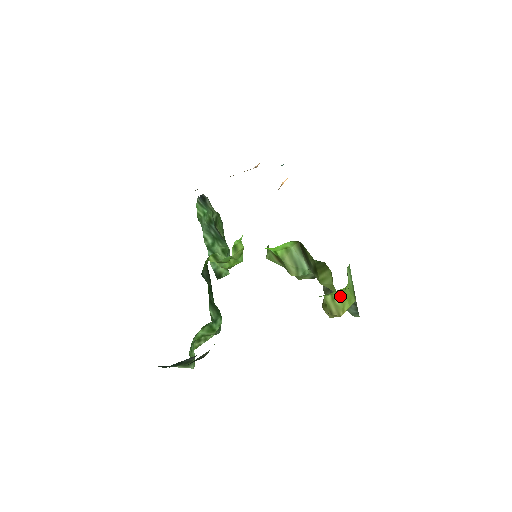
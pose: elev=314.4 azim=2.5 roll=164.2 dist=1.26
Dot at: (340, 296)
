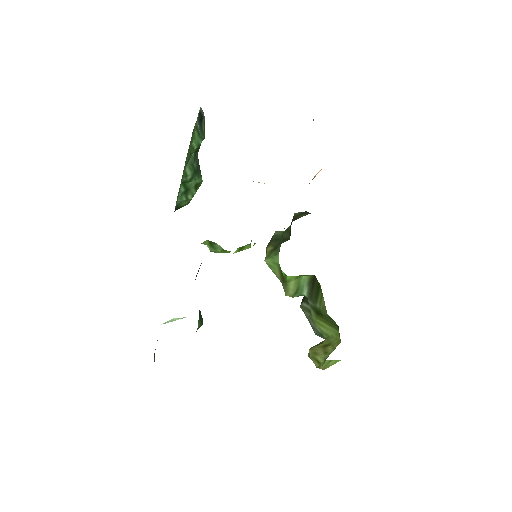
Dot at: (336, 361)
